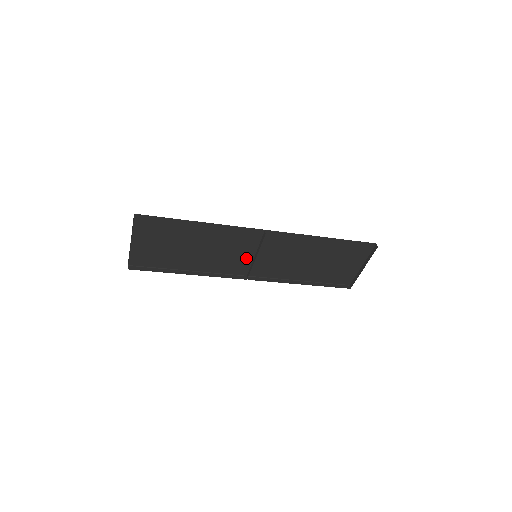
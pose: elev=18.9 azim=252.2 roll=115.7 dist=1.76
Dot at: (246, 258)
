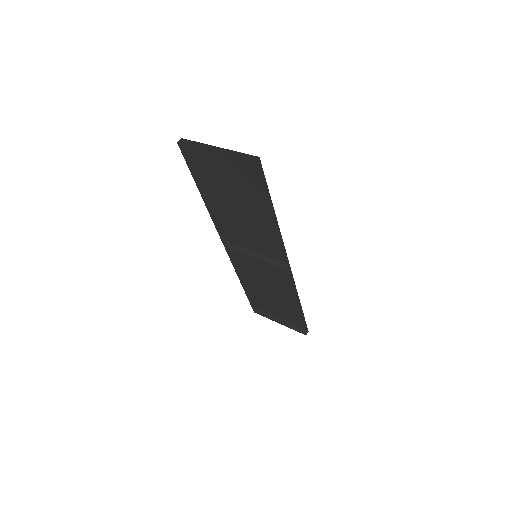
Dot at: (249, 245)
